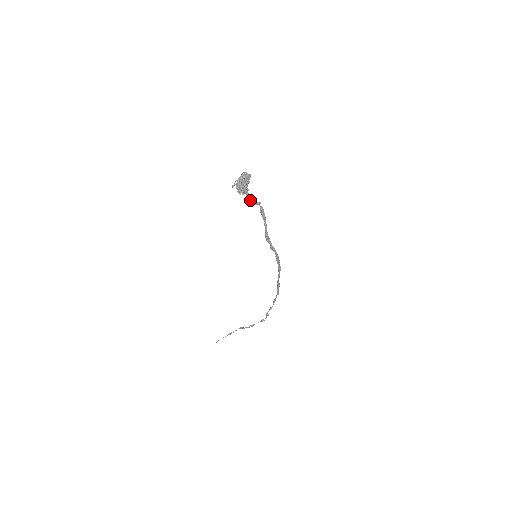
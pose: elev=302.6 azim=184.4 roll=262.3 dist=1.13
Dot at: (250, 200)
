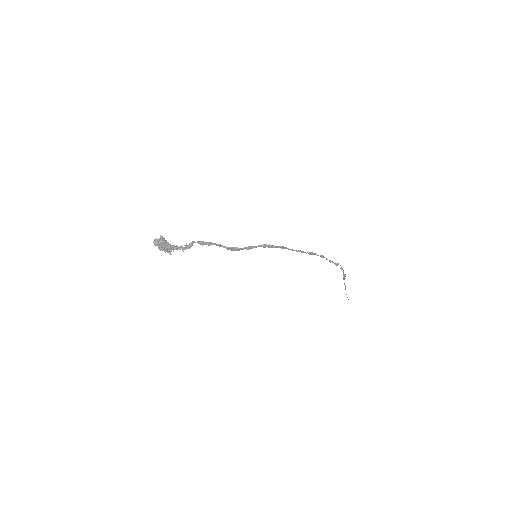
Dot at: (182, 249)
